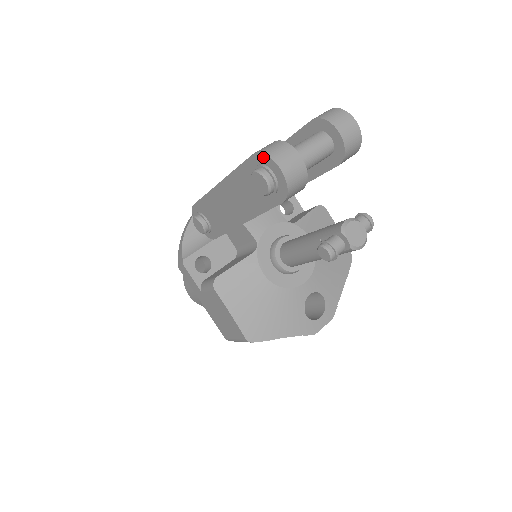
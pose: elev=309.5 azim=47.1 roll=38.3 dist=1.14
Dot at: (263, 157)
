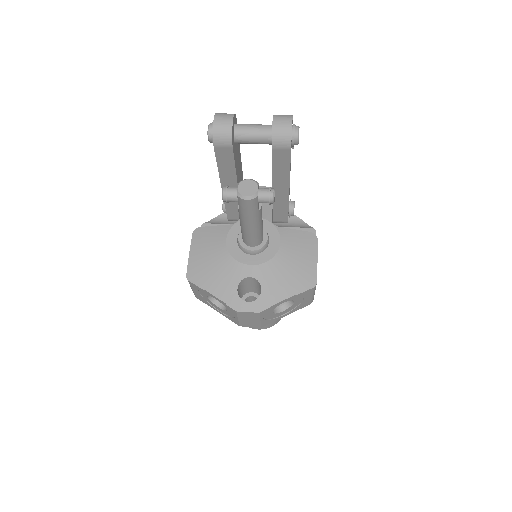
Dot at: occluded
